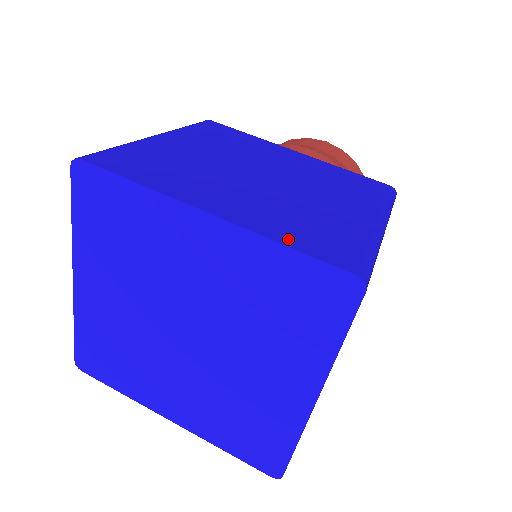
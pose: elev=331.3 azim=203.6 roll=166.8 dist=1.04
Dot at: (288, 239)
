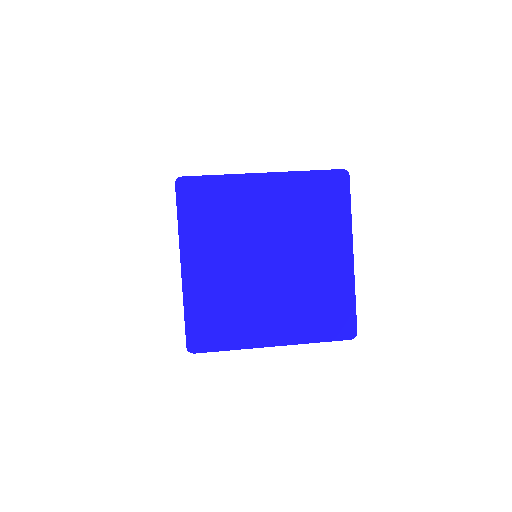
Dot at: (305, 172)
